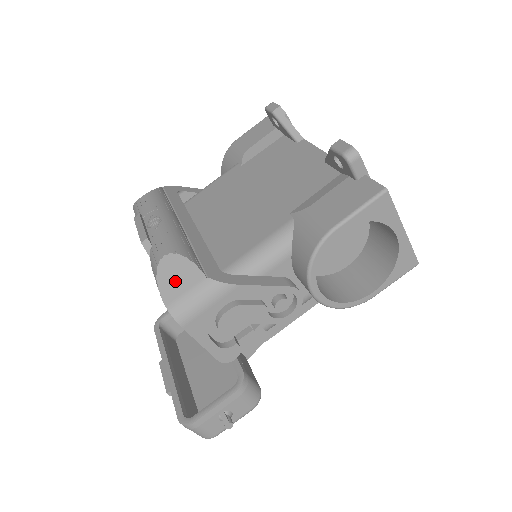
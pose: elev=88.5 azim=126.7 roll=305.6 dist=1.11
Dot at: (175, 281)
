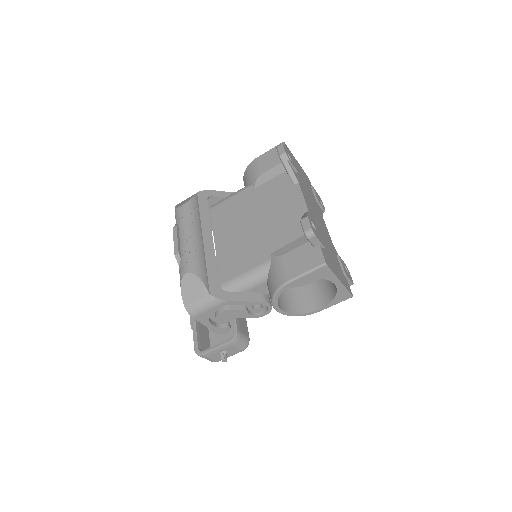
Dot at: (191, 292)
